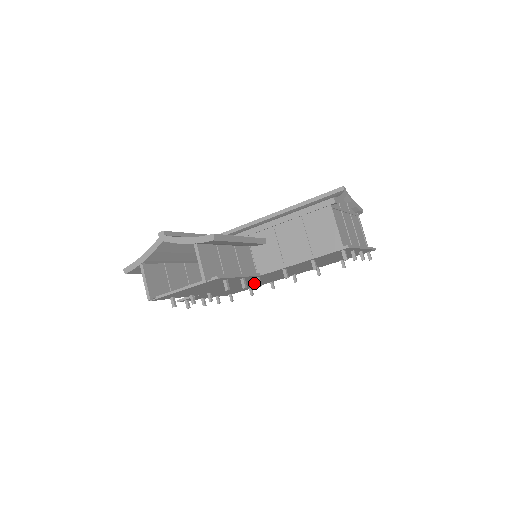
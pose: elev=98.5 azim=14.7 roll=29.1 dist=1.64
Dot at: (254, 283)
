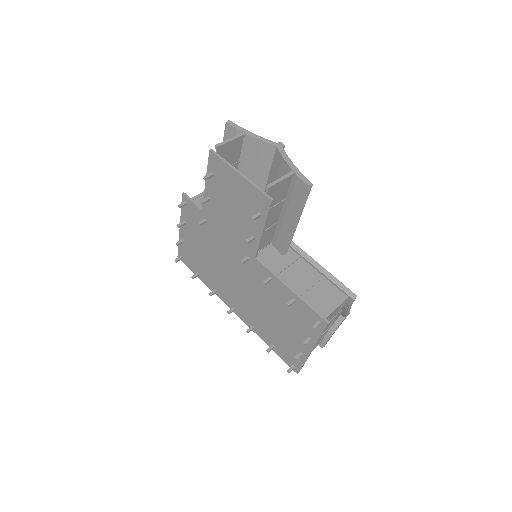
Dot at: (220, 268)
